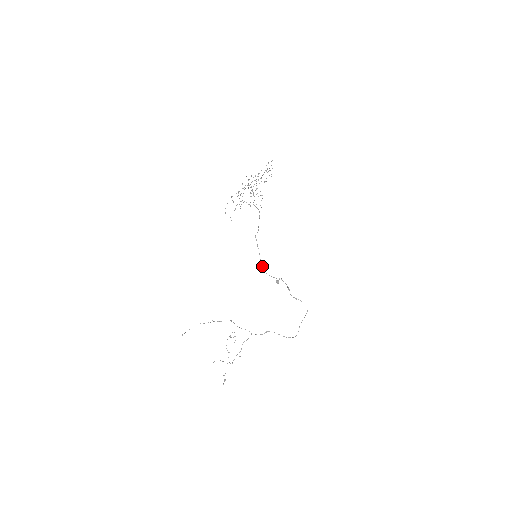
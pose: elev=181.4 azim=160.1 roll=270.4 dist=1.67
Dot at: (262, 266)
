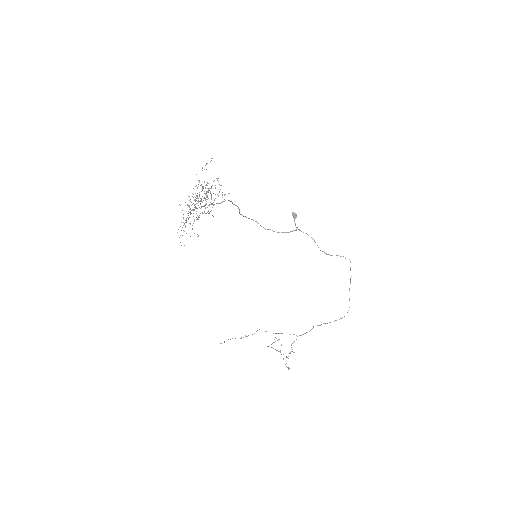
Dot at: (267, 229)
